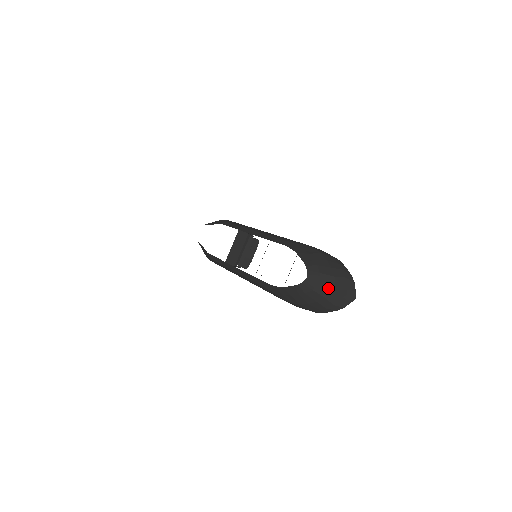
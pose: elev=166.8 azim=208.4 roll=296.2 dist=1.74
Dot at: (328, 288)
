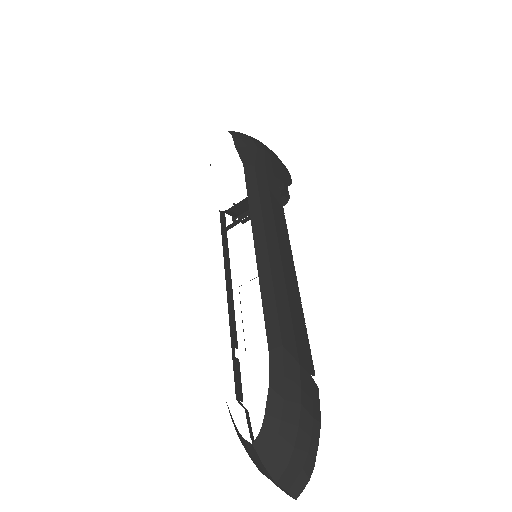
Dot at: (268, 474)
